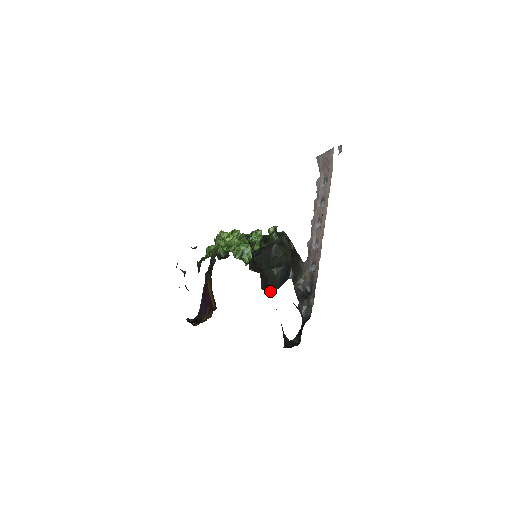
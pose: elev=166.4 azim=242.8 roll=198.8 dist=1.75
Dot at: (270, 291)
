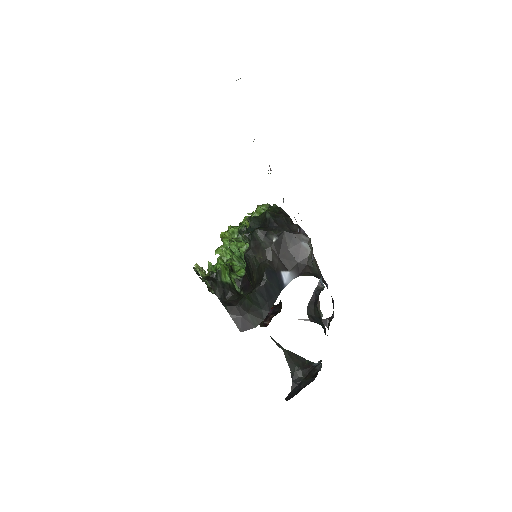
Dot at: (255, 326)
